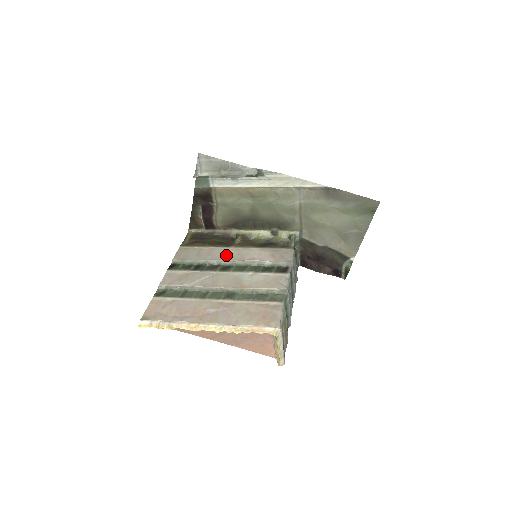
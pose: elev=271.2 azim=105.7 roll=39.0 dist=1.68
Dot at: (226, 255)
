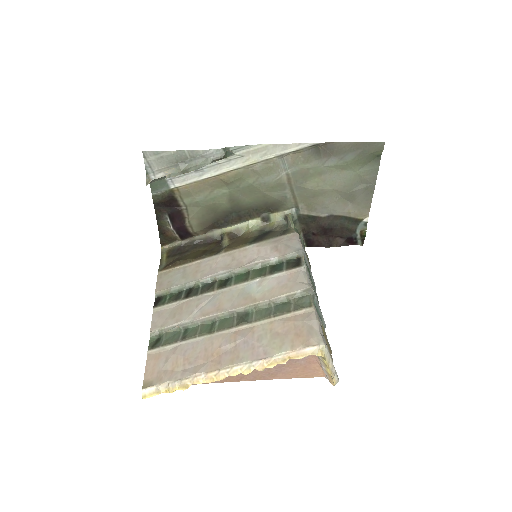
Dot at: (218, 266)
